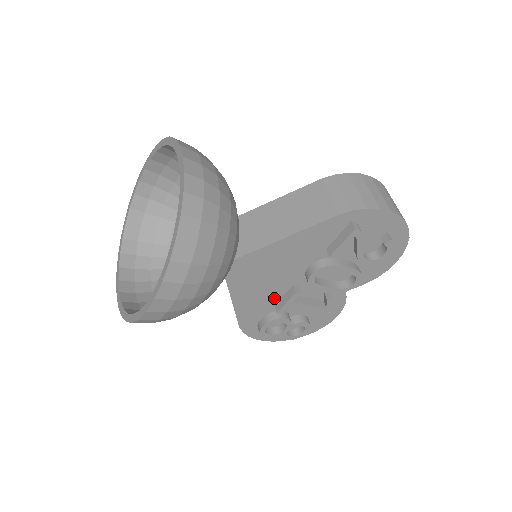
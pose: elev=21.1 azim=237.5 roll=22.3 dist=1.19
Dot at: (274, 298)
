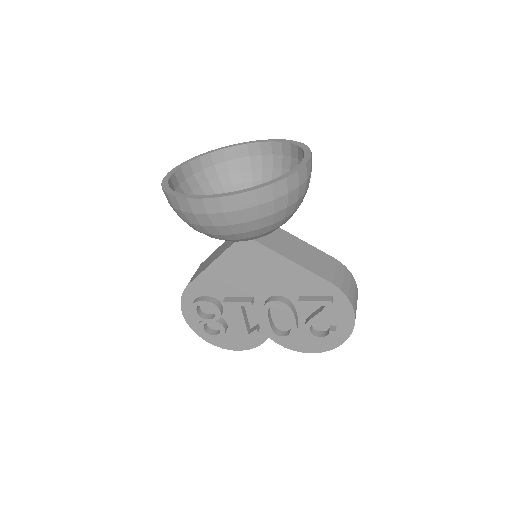
Dot at: (232, 292)
